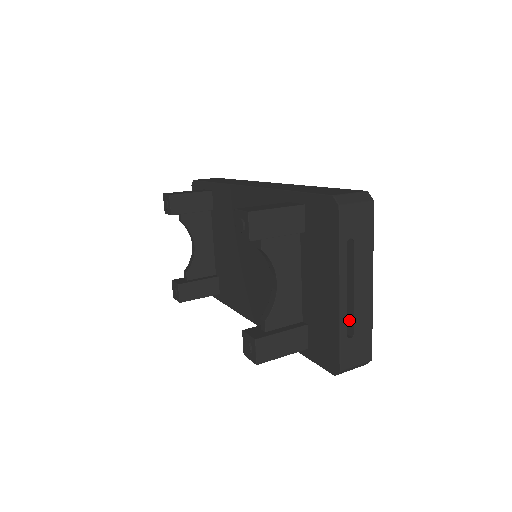
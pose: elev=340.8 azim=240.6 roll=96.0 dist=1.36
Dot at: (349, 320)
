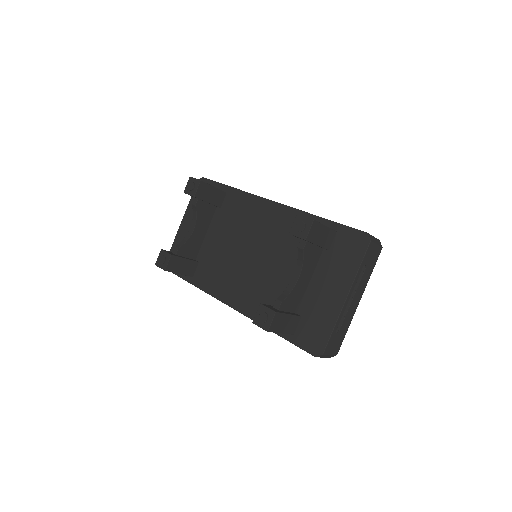
Dot at: occluded
